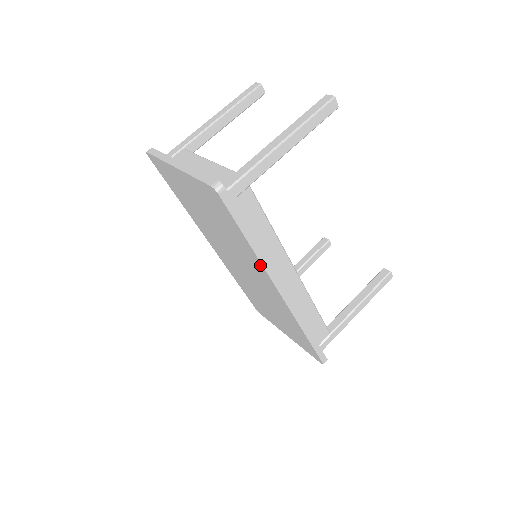
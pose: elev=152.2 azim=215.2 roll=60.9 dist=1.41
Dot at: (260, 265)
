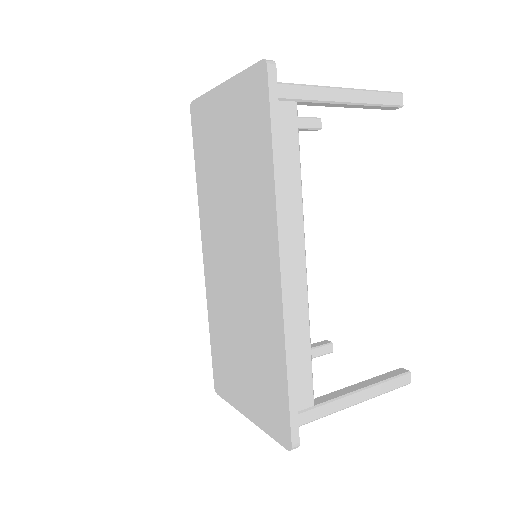
Dot at: (272, 202)
